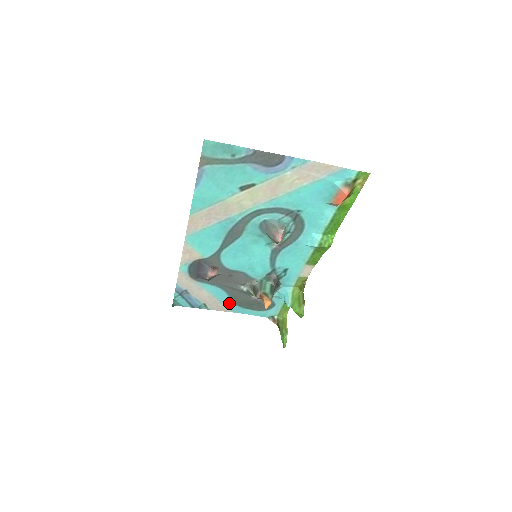
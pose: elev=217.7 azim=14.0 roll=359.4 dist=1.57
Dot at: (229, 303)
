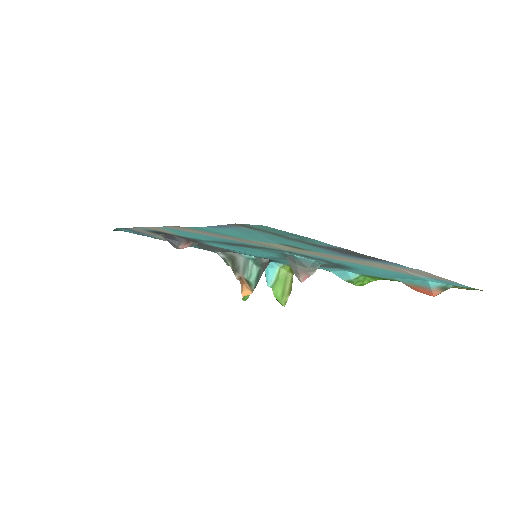
Dot at: (192, 246)
